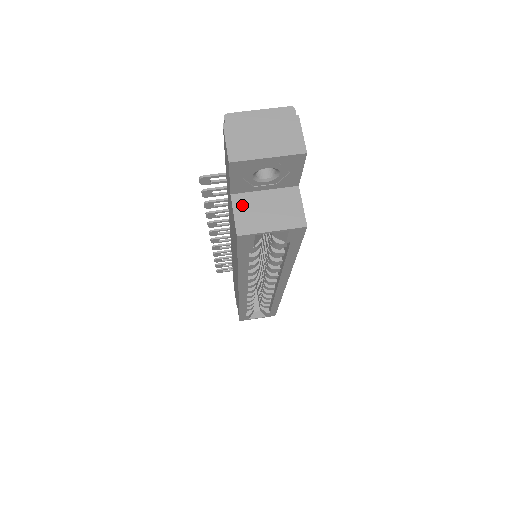
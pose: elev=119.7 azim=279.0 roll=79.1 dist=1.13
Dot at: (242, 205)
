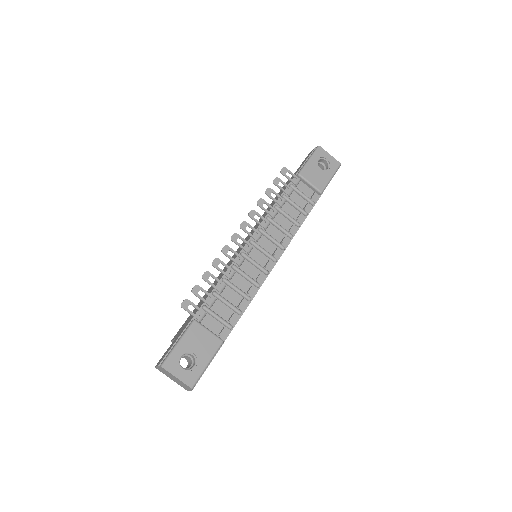
Dot at: occluded
